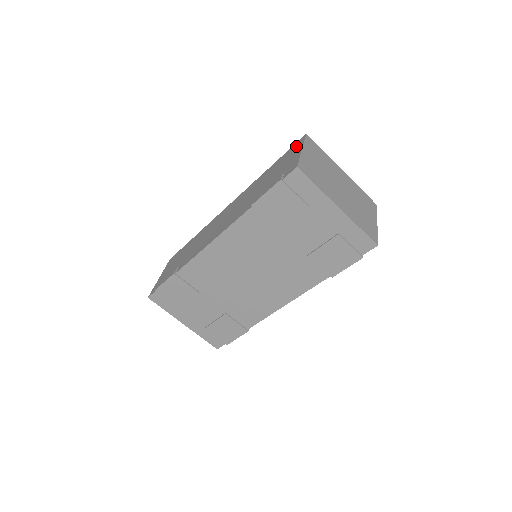
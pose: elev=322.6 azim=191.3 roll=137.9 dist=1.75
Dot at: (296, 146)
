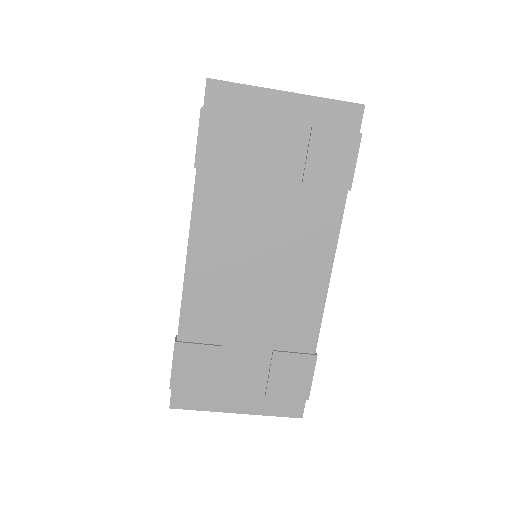
Dot at: occluded
